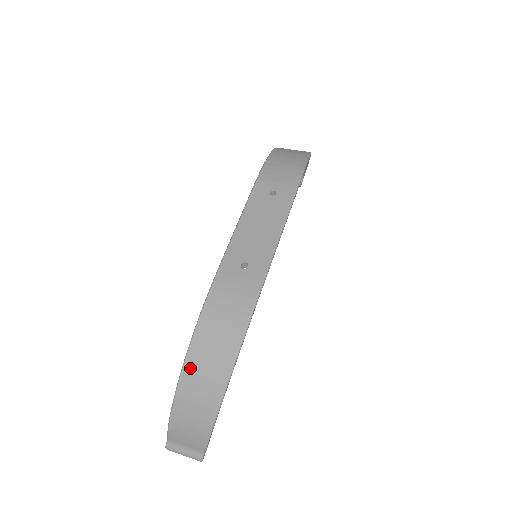
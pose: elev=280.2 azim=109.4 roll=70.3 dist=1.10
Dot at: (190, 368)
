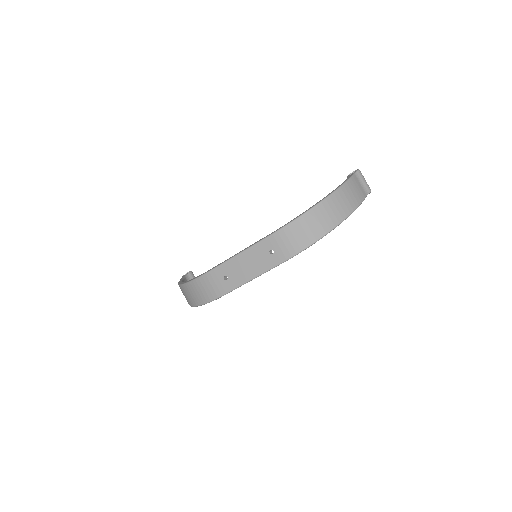
Dot at: (184, 288)
